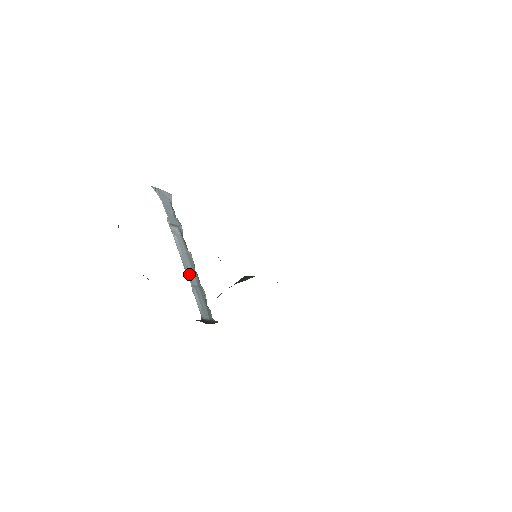
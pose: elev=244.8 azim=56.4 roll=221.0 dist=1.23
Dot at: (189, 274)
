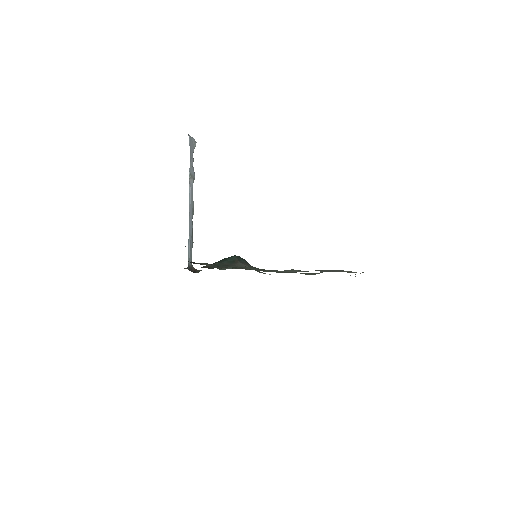
Dot at: (190, 224)
